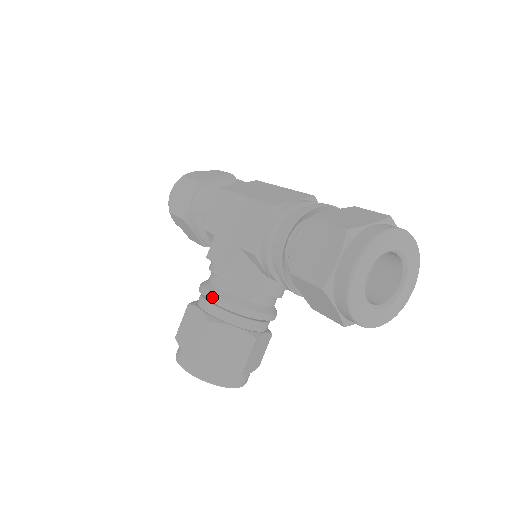
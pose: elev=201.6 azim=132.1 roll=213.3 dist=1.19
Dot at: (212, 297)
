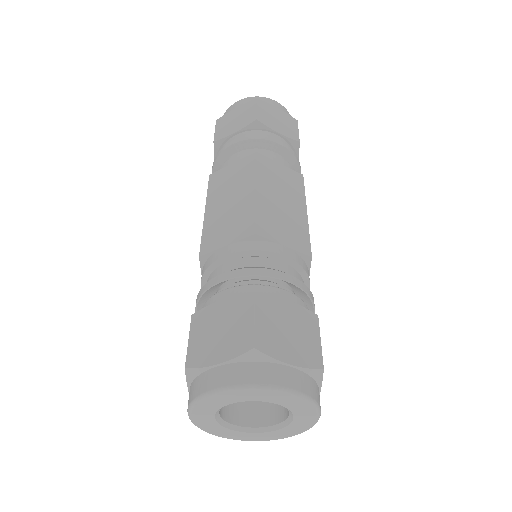
Dot at: occluded
